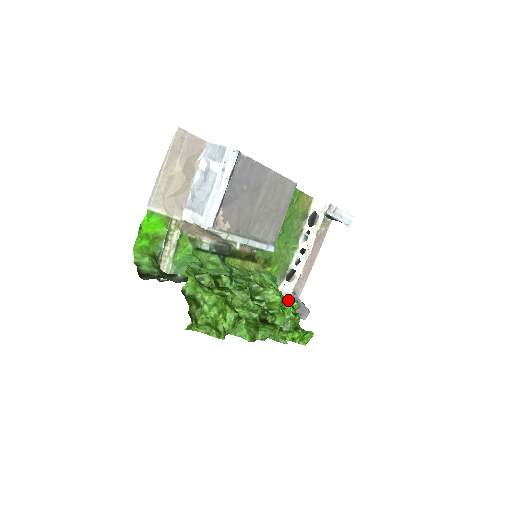
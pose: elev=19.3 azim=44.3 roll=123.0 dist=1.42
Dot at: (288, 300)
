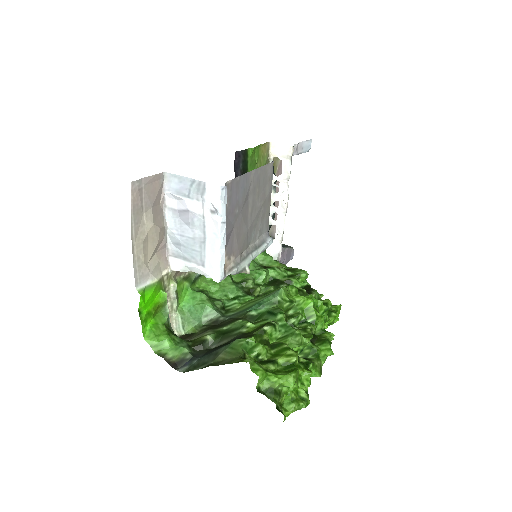
Dot at: (297, 276)
